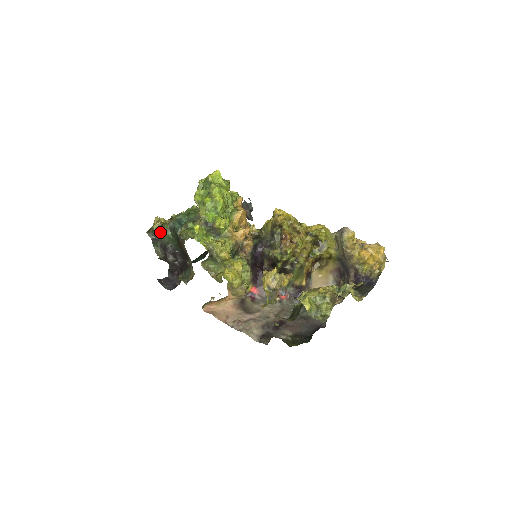
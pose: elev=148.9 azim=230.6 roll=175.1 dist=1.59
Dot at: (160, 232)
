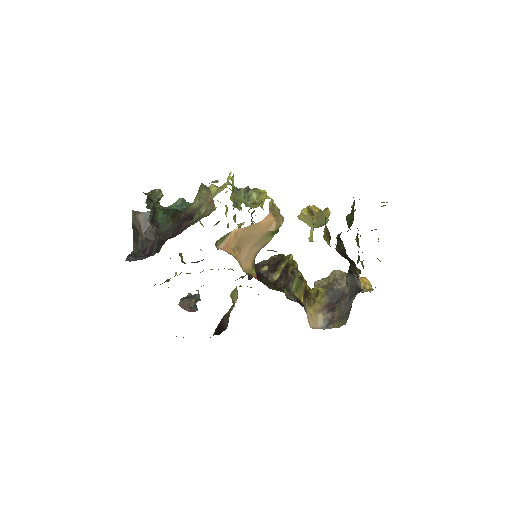
Dot at: (162, 194)
